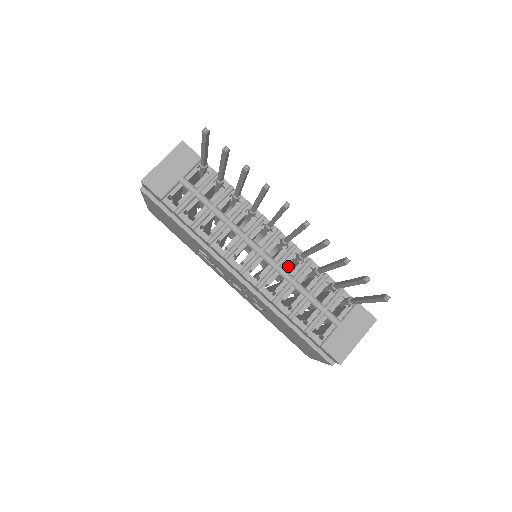
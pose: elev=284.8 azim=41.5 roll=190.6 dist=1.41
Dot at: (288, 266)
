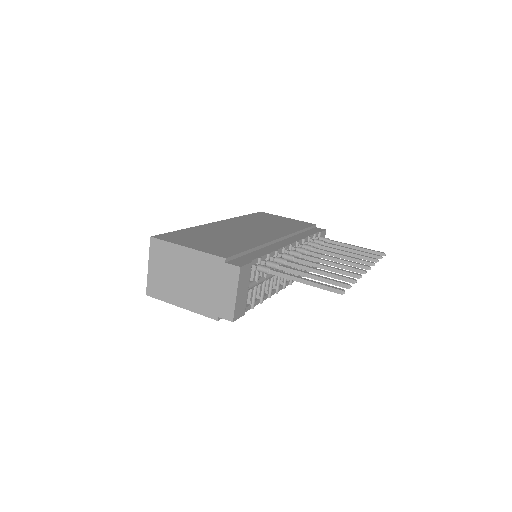
Dot at: occluded
